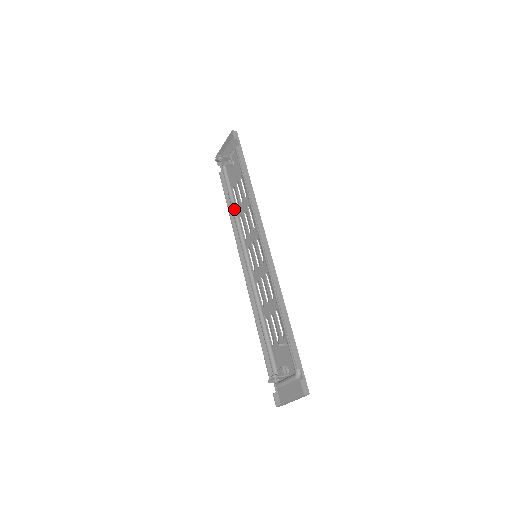
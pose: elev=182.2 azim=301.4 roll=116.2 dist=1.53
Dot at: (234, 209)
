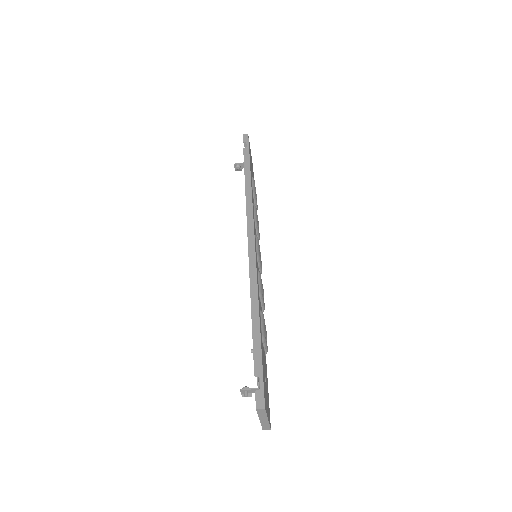
Dot at: occluded
